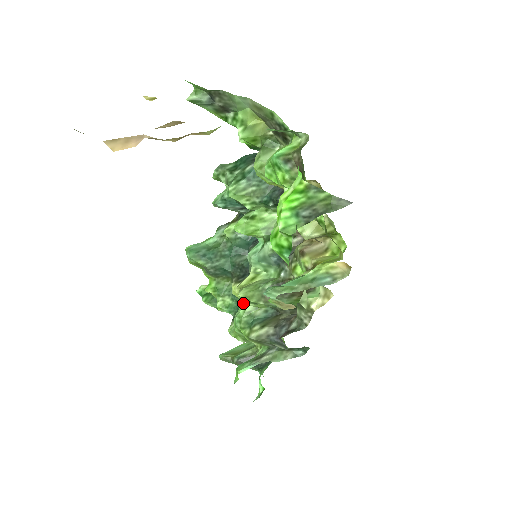
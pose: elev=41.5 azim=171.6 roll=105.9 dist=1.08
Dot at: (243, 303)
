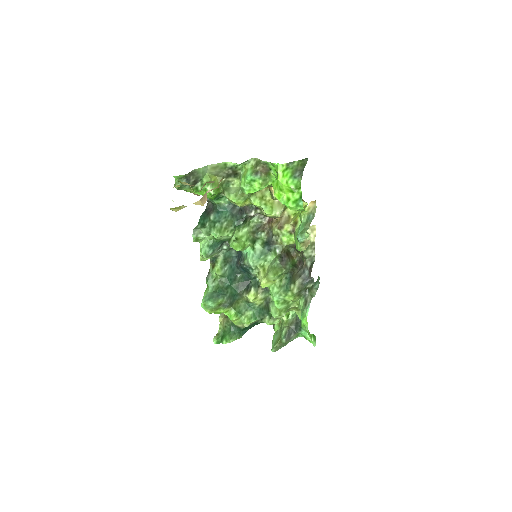
Dot at: (271, 287)
